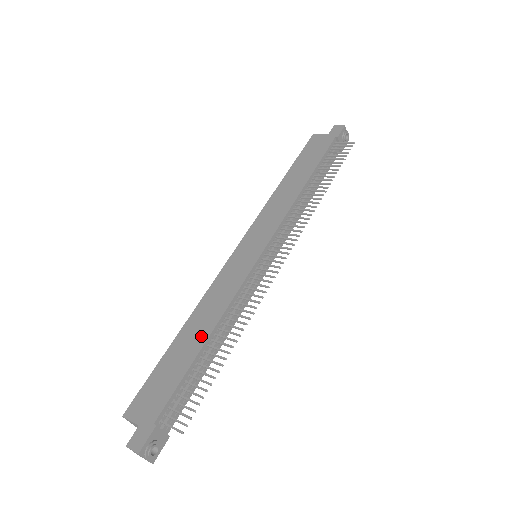
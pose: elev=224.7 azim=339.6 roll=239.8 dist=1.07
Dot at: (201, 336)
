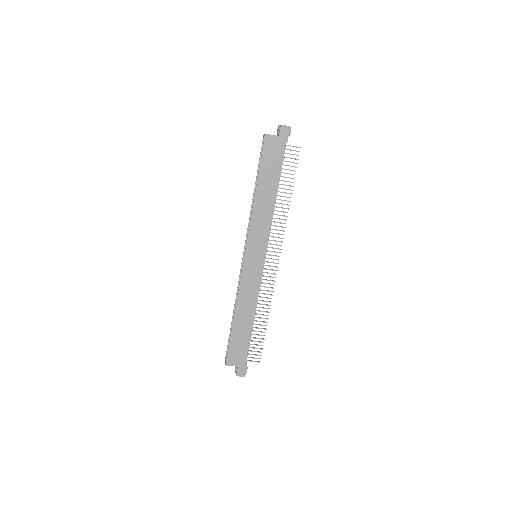
Dot at: (249, 319)
